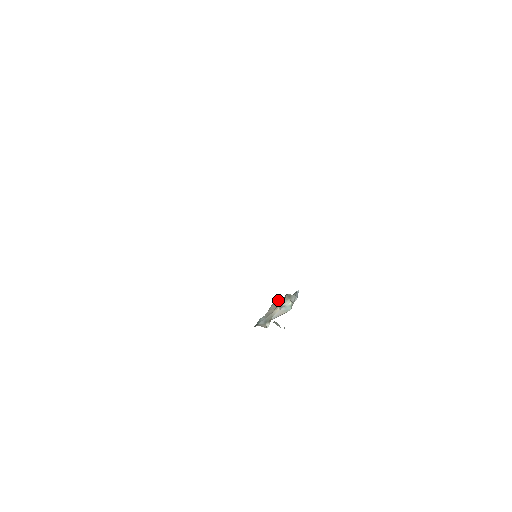
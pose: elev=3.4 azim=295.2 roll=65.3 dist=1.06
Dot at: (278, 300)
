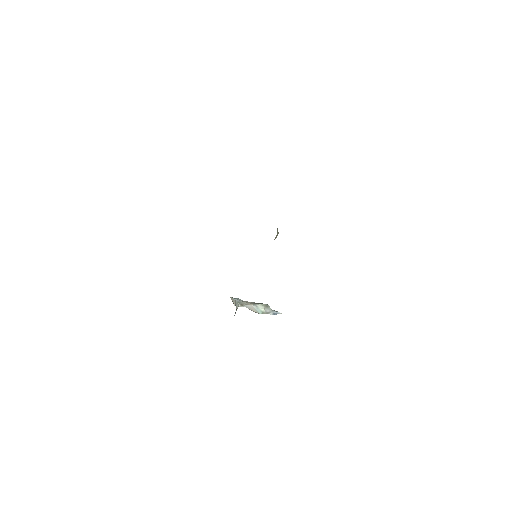
Dot at: occluded
